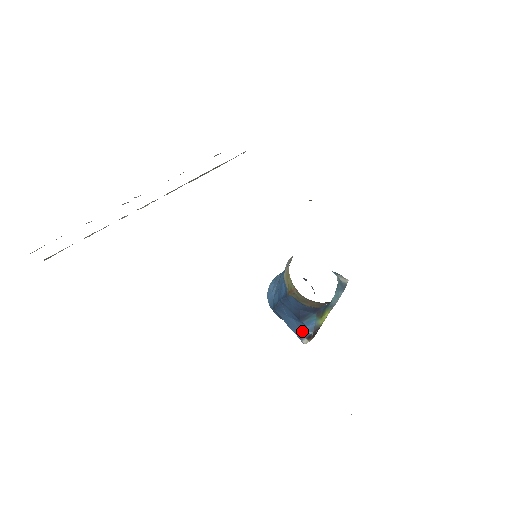
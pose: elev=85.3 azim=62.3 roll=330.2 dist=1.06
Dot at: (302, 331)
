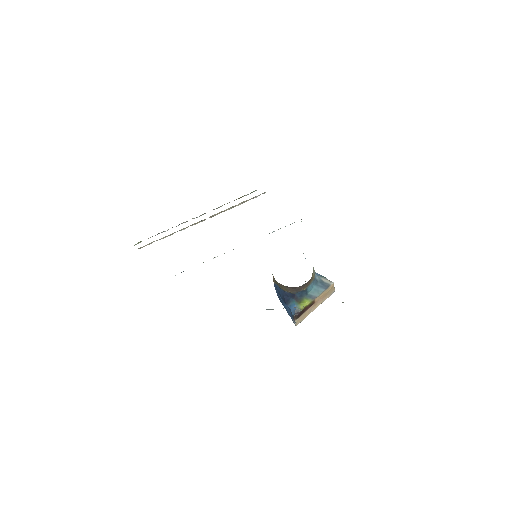
Dot at: (291, 314)
